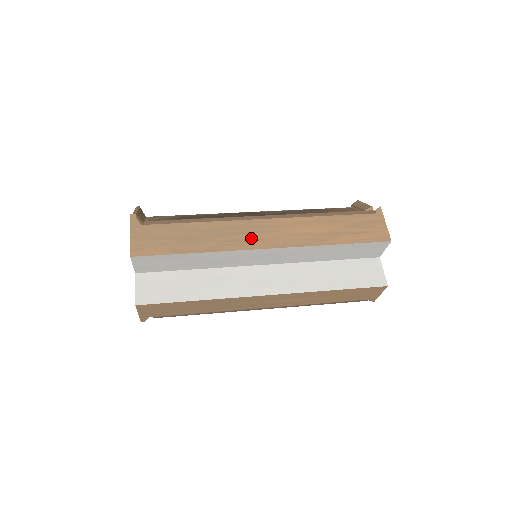
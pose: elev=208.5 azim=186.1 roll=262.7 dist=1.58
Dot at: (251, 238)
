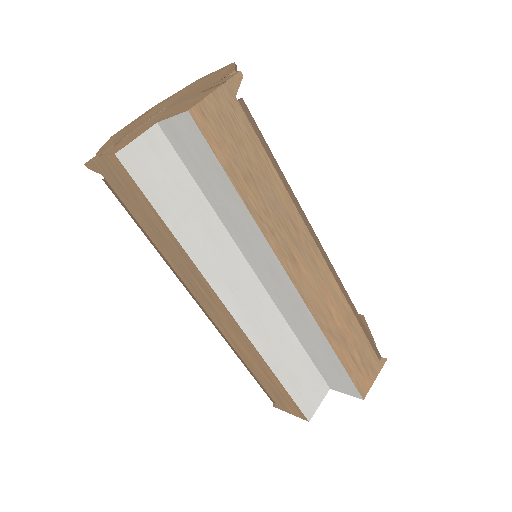
Dot at: (295, 255)
